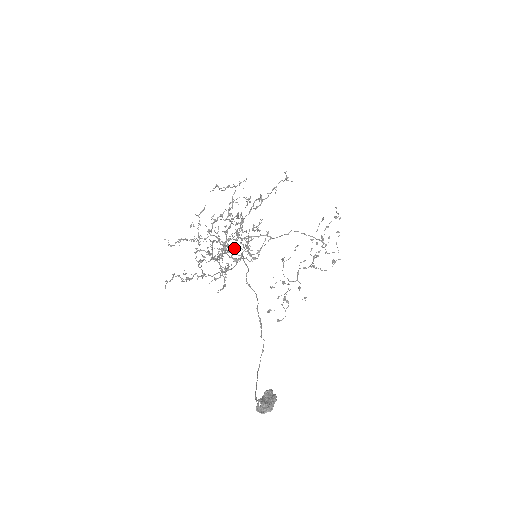
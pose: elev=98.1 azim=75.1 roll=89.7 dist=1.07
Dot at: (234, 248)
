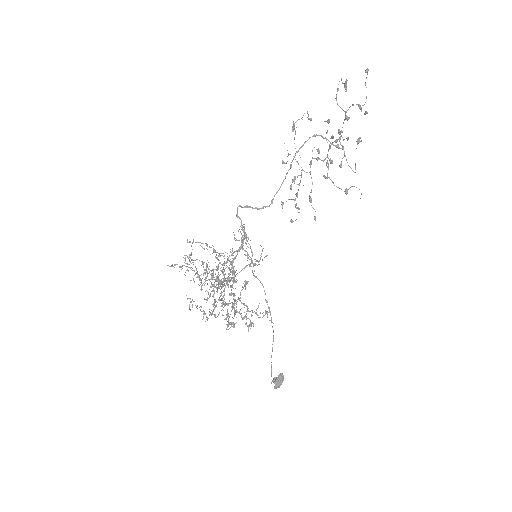
Dot at: (234, 326)
